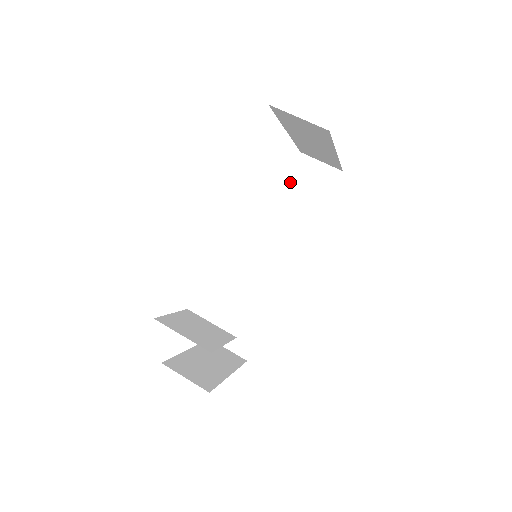
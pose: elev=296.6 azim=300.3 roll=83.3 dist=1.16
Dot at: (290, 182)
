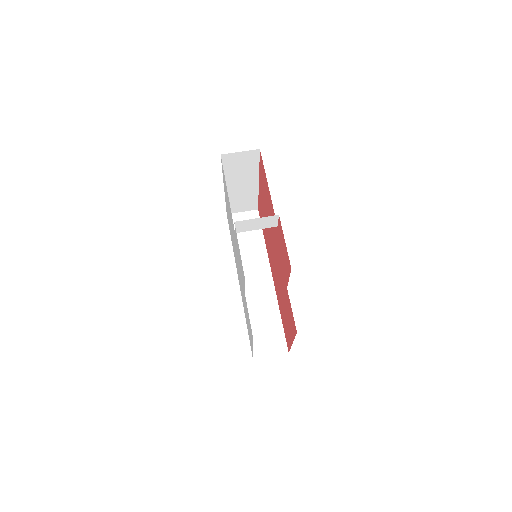
Dot at: occluded
